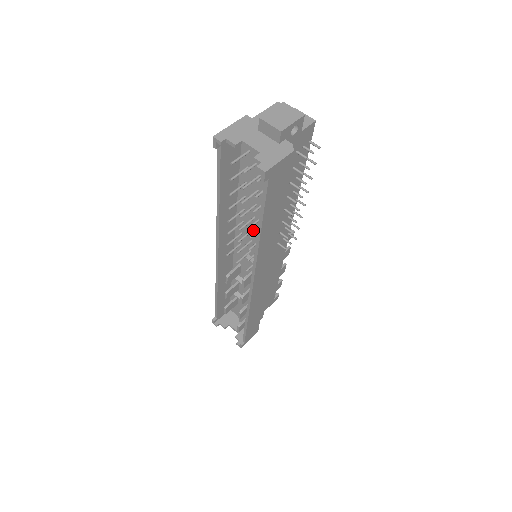
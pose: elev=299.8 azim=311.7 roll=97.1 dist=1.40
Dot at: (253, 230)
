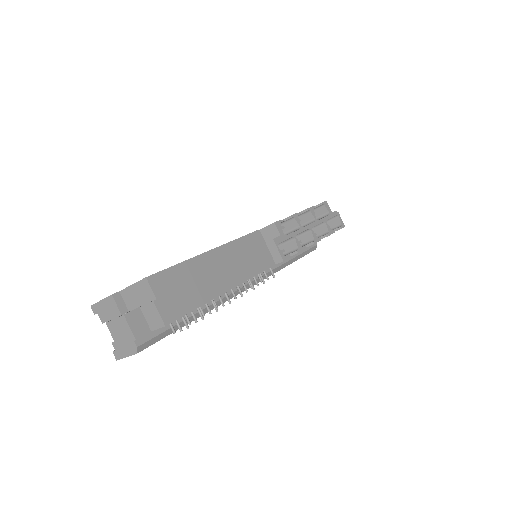
Dot at: occluded
